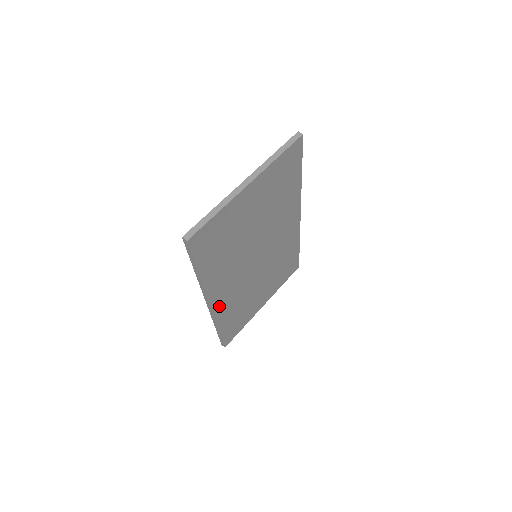
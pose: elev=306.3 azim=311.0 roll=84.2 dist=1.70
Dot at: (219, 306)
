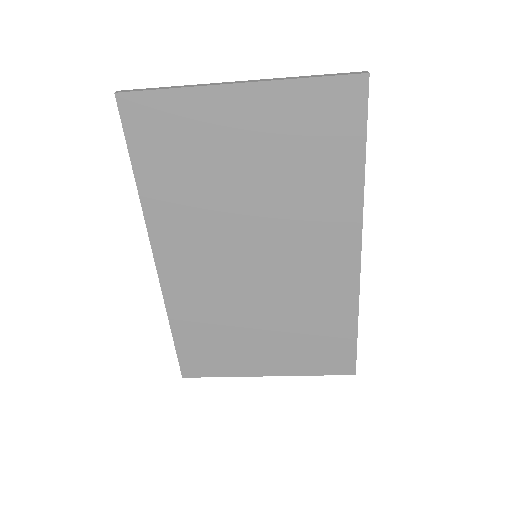
Dot at: (173, 280)
